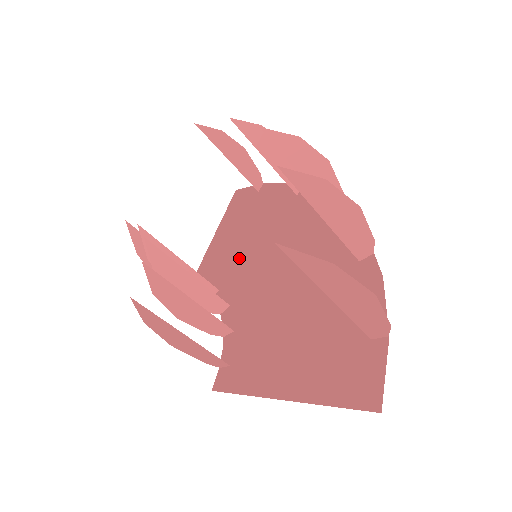
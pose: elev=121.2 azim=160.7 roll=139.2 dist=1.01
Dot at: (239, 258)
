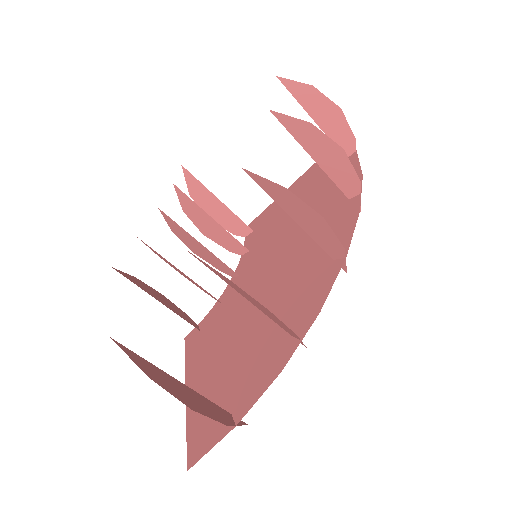
Dot at: (277, 231)
